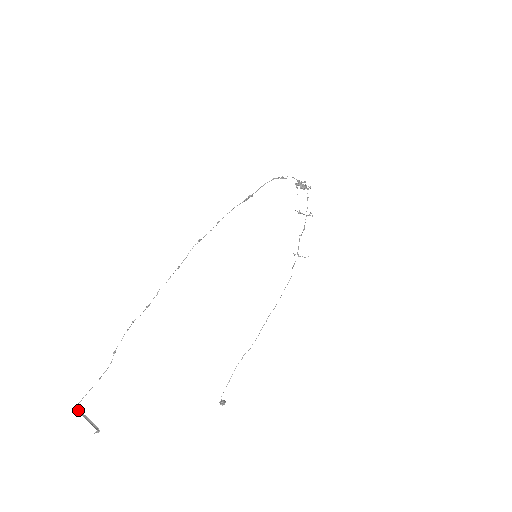
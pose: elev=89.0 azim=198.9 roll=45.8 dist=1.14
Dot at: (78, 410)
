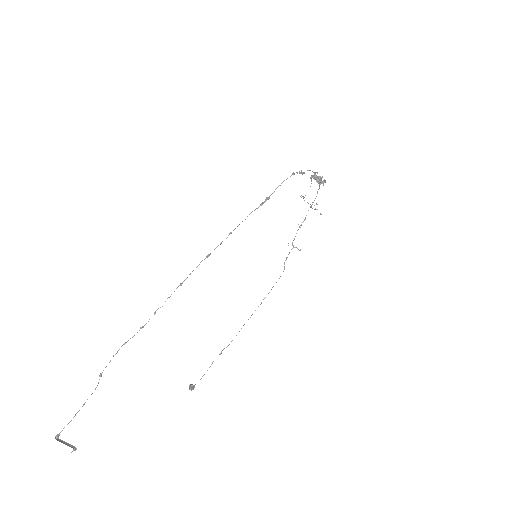
Dot at: (58, 438)
